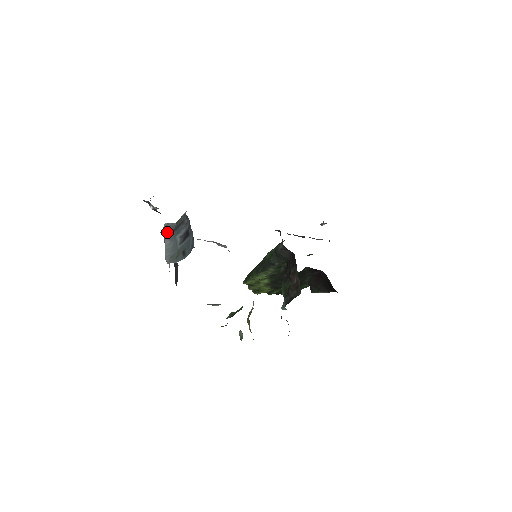
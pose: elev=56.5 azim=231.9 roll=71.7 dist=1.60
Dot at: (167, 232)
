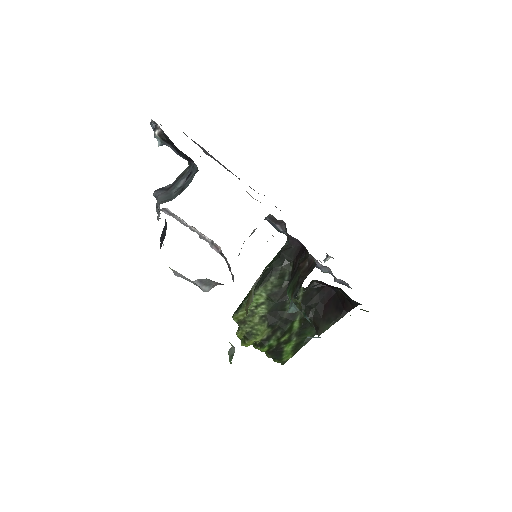
Dot at: (161, 191)
